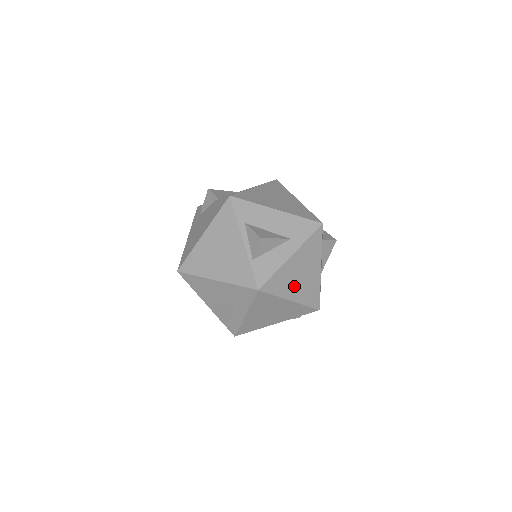
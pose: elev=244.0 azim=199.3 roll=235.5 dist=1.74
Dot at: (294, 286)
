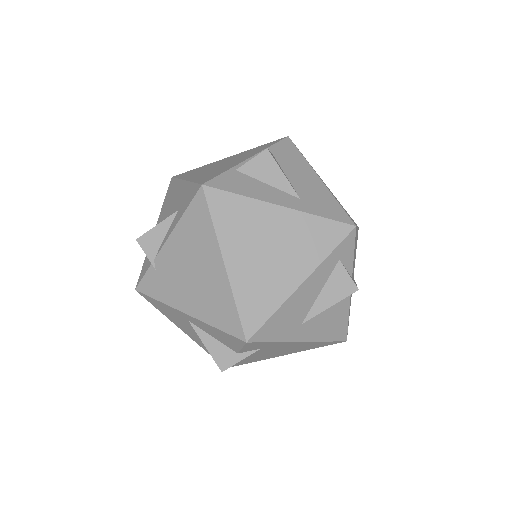
Dot at: (247, 250)
